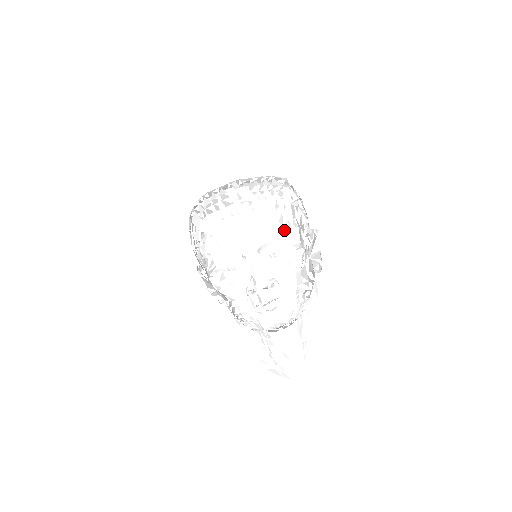
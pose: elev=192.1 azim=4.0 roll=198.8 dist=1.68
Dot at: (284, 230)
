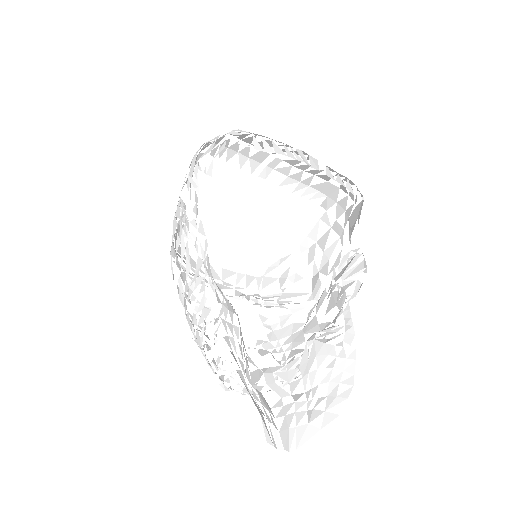
Dot at: (338, 179)
